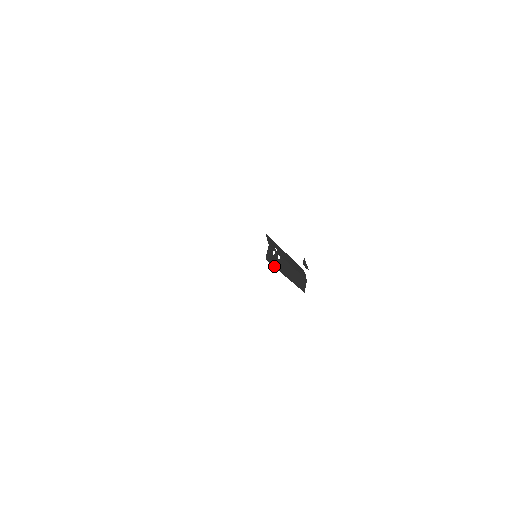
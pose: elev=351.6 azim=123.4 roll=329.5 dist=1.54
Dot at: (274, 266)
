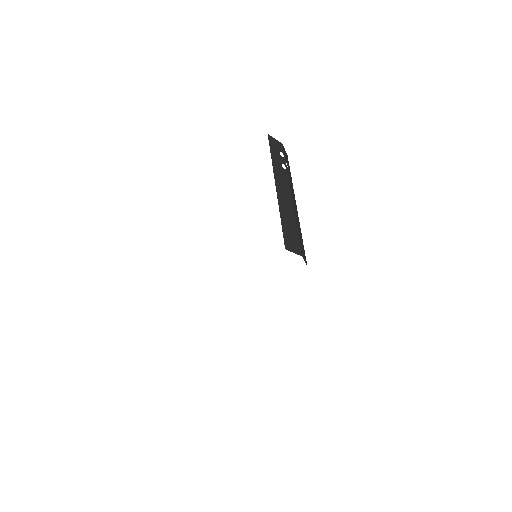
Dot at: (271, 155)
